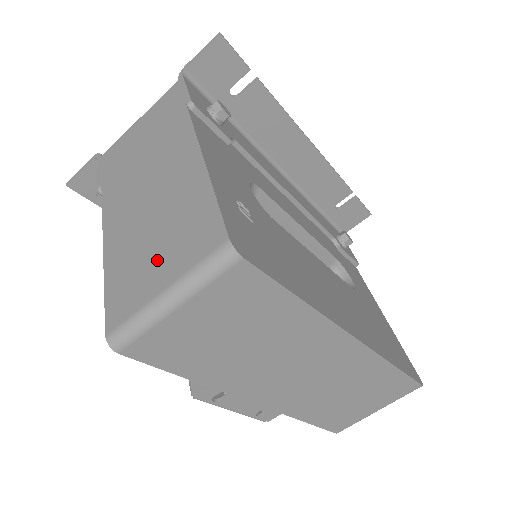
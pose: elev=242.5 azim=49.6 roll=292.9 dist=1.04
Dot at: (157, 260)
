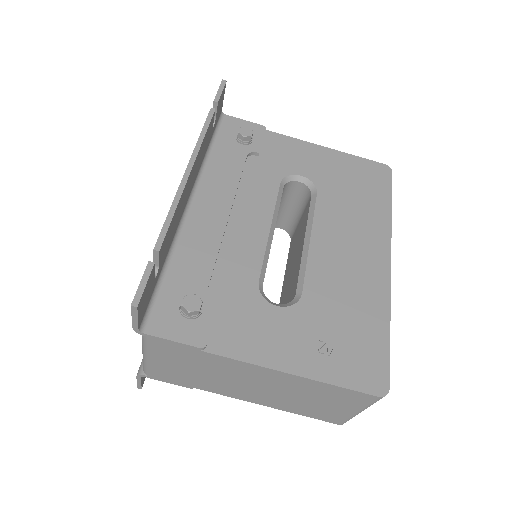
Dot at: (330, 406)
